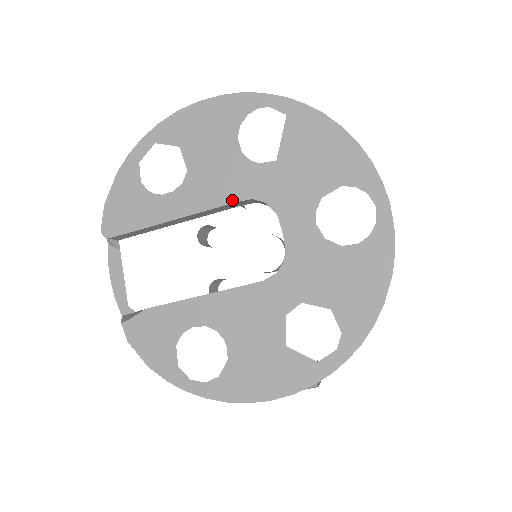
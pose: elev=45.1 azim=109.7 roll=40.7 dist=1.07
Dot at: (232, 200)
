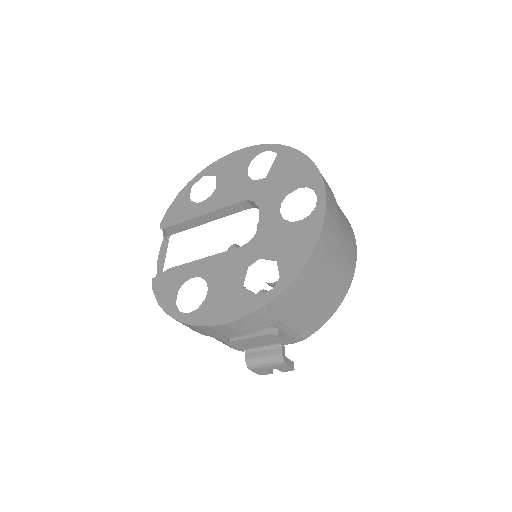
Dot at: (235, 202)
